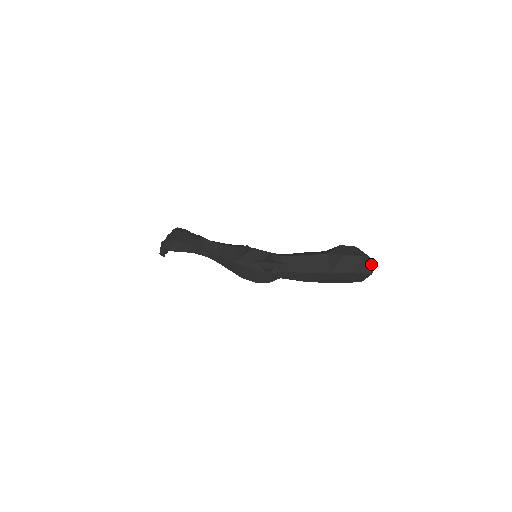
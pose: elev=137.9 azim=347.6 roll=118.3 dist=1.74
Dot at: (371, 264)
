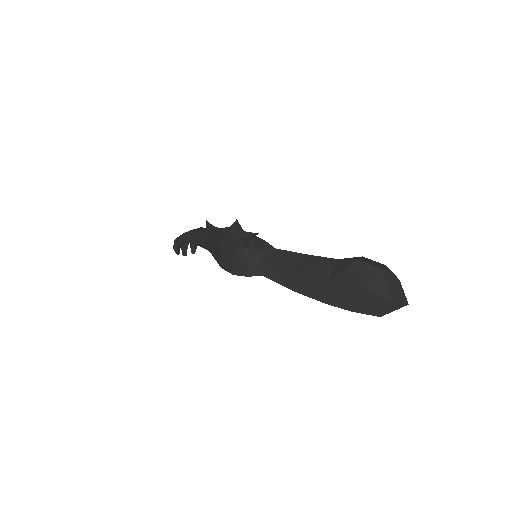
Dot at: (399, 292)
